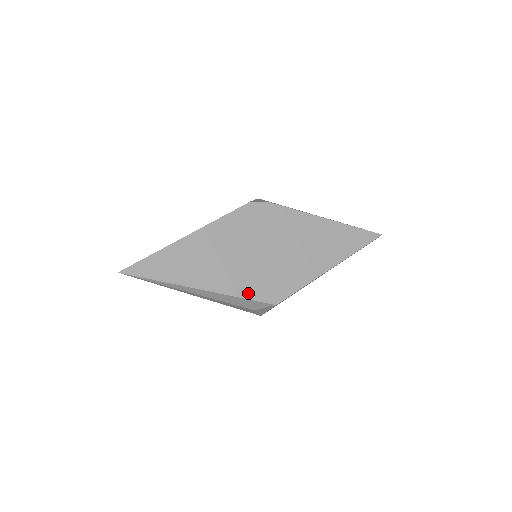
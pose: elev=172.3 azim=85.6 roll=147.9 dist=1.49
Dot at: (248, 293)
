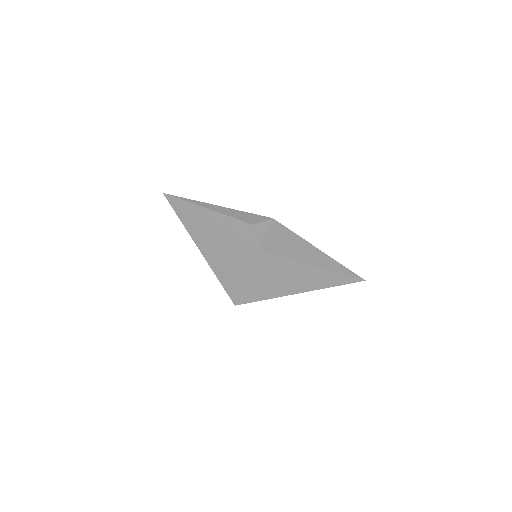
Dot at: occluded
